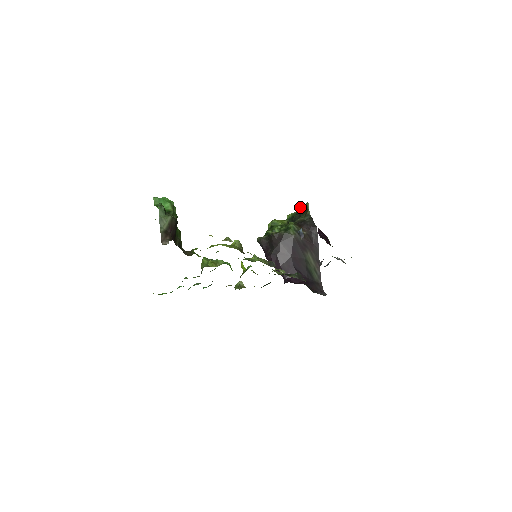
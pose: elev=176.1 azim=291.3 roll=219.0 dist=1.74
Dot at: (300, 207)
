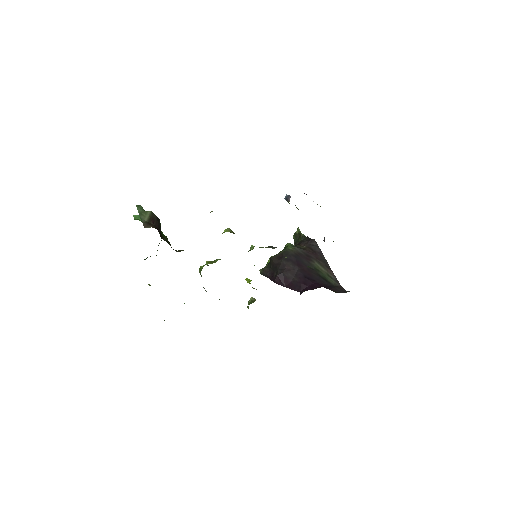
Dot at: (293, 237)
